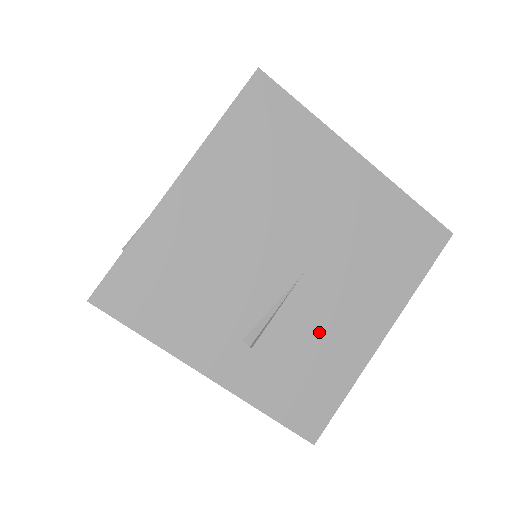
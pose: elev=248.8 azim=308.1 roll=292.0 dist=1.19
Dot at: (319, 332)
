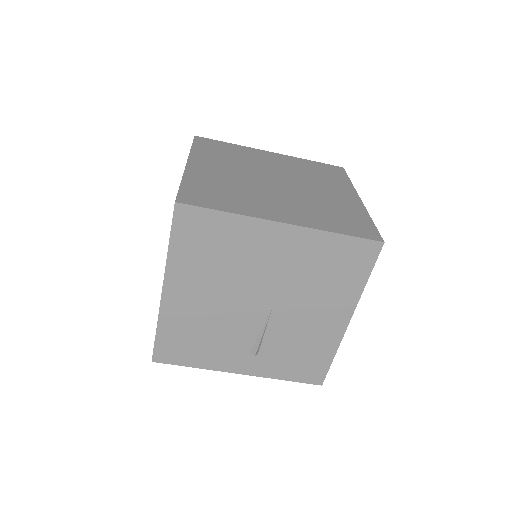
Dot at: (299, 334)
